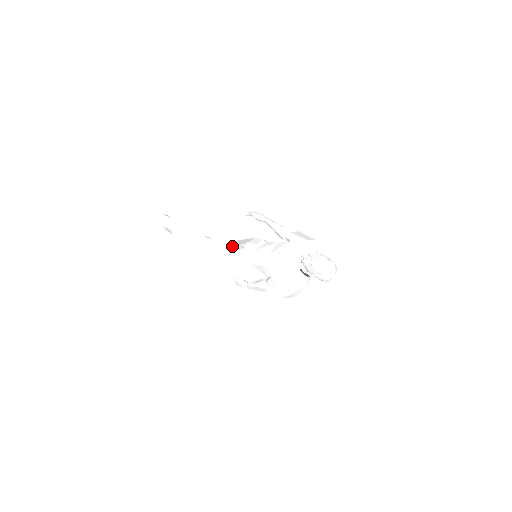
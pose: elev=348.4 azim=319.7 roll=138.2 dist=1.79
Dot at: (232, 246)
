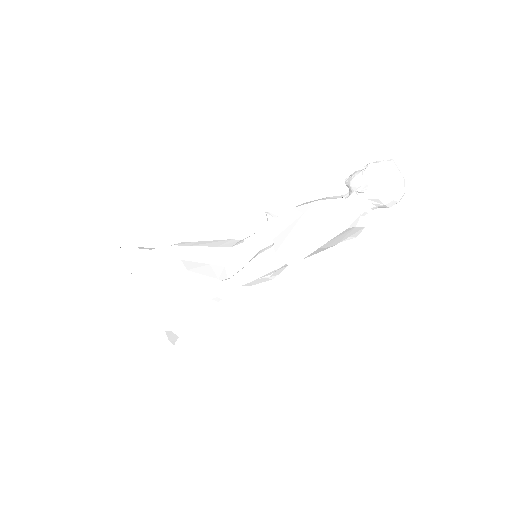
Dot at: (213, 283)
